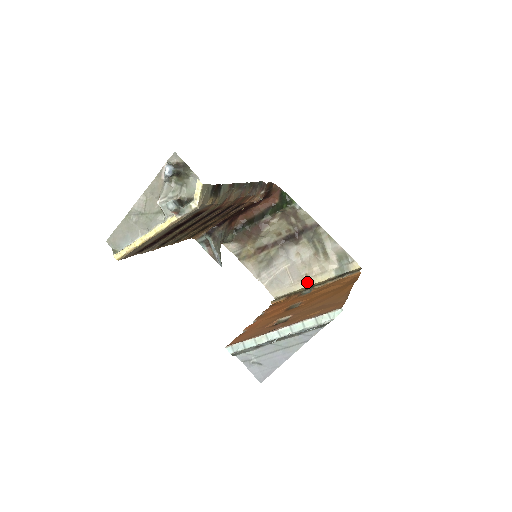
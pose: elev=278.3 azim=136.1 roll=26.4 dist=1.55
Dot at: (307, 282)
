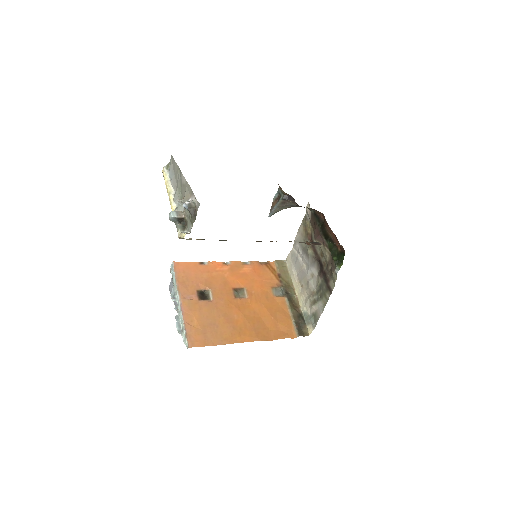
Dot at: (297, 288)
